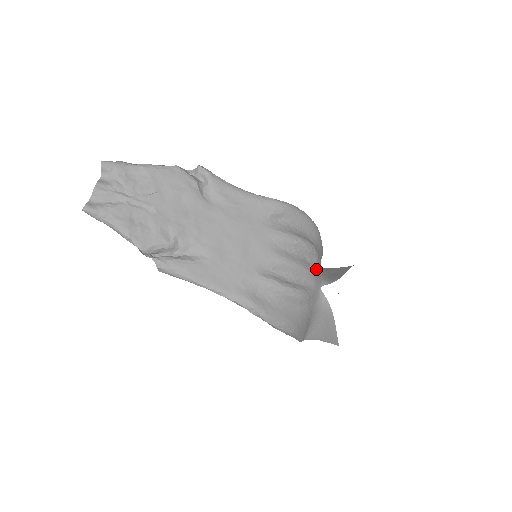
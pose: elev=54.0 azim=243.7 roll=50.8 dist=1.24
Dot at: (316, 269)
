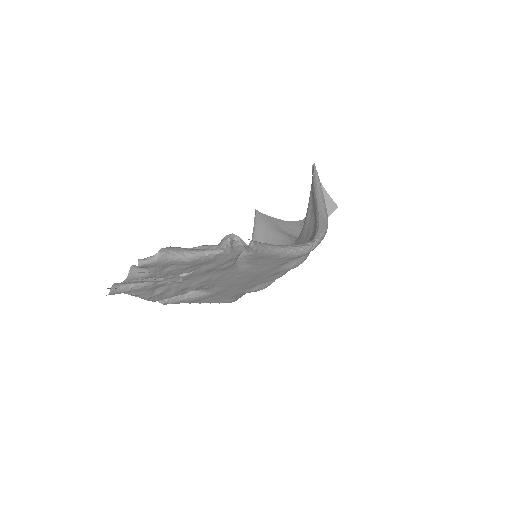
Dot at: occluded
